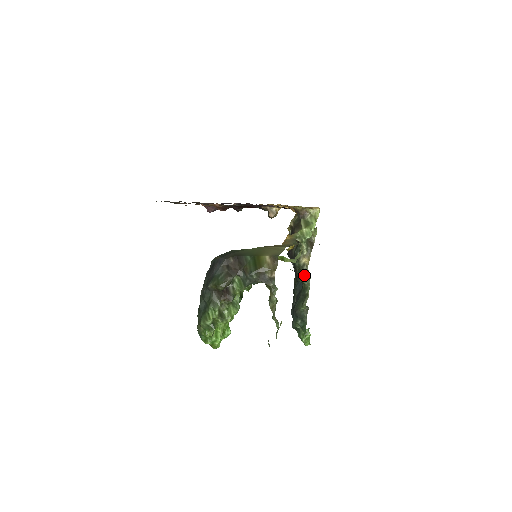
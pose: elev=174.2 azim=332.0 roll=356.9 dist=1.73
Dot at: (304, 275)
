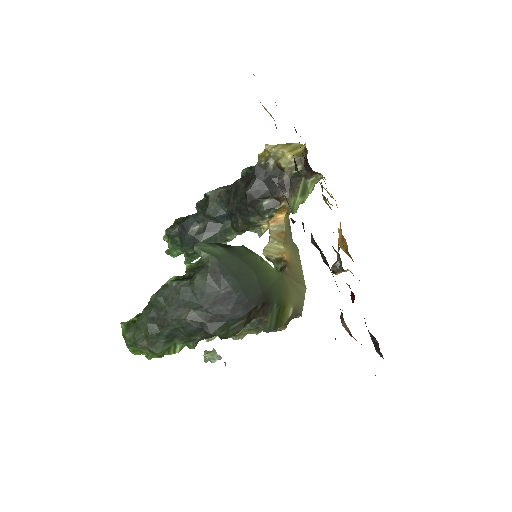
Dot at: (247, 230)
